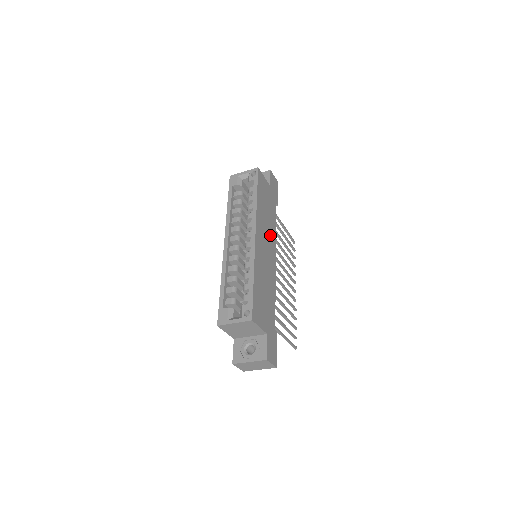
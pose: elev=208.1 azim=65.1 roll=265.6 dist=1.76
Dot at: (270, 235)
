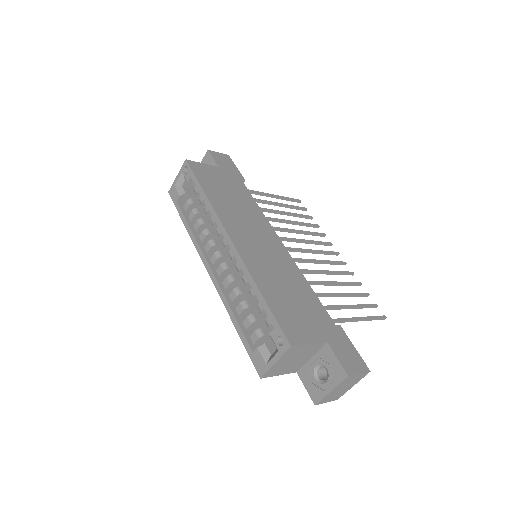
Dot at: (254, 221)
